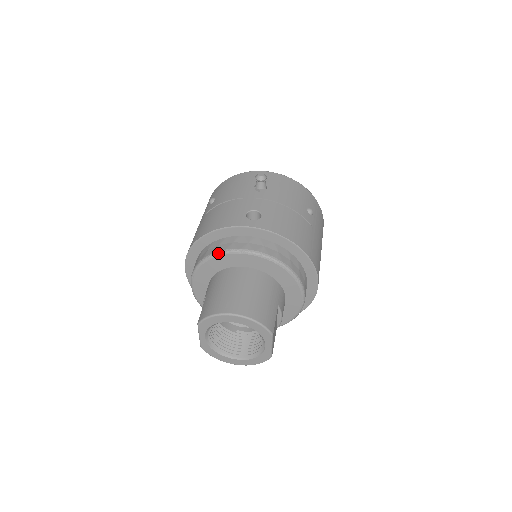
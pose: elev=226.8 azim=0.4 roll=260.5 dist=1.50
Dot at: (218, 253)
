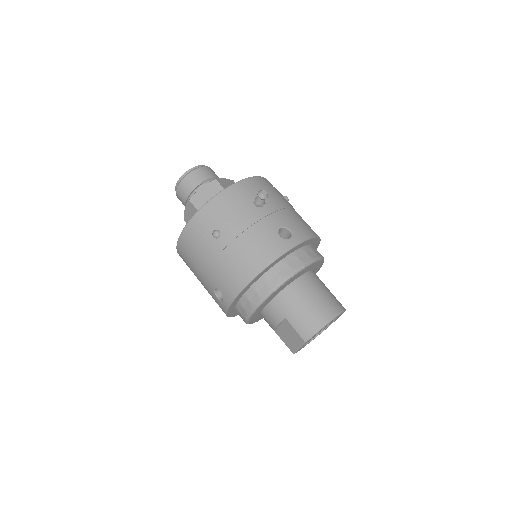
Dot at: (285, 281)
